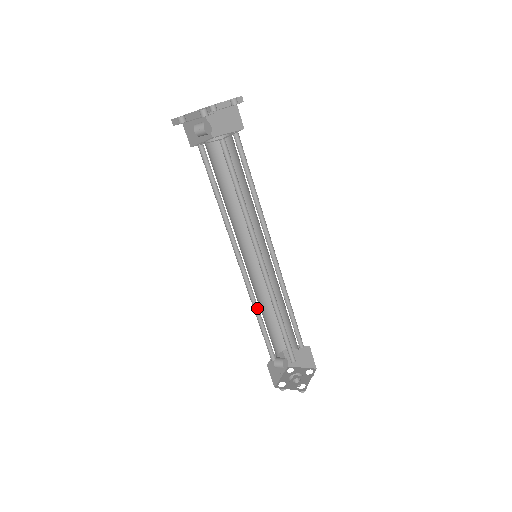
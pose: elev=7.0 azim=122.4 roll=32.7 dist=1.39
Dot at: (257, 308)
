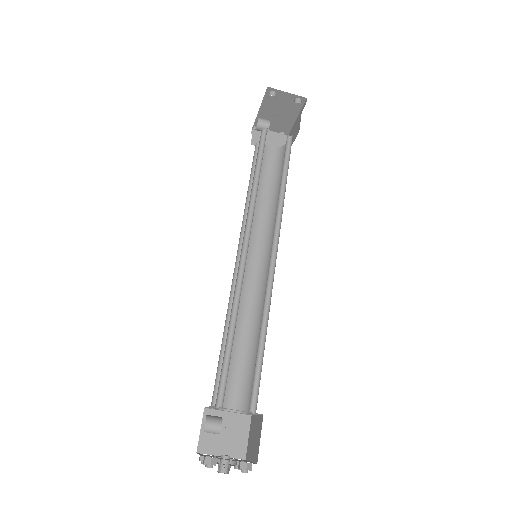
Dot at: (233, 315)
